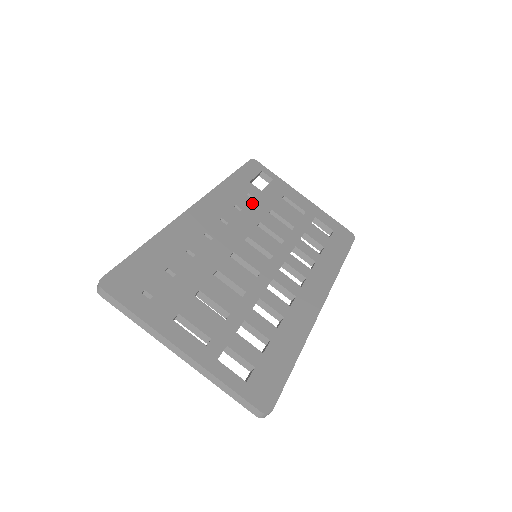
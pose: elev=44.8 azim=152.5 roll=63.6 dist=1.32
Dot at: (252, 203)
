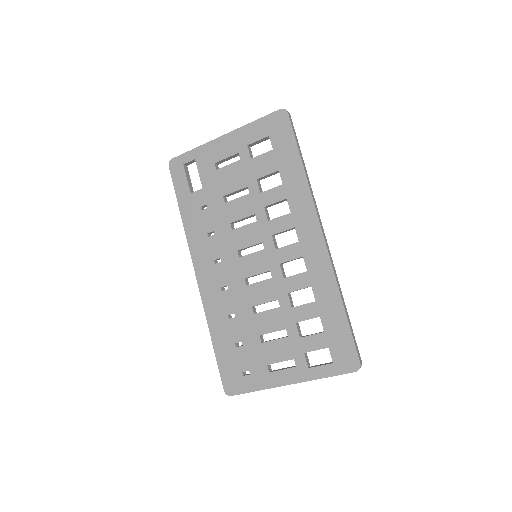
Dot at: (211, 213)
